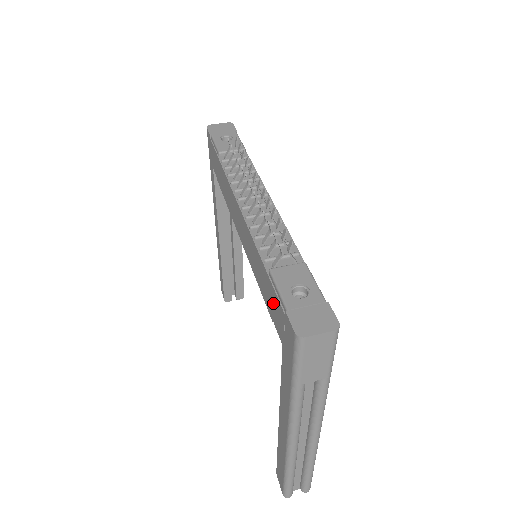
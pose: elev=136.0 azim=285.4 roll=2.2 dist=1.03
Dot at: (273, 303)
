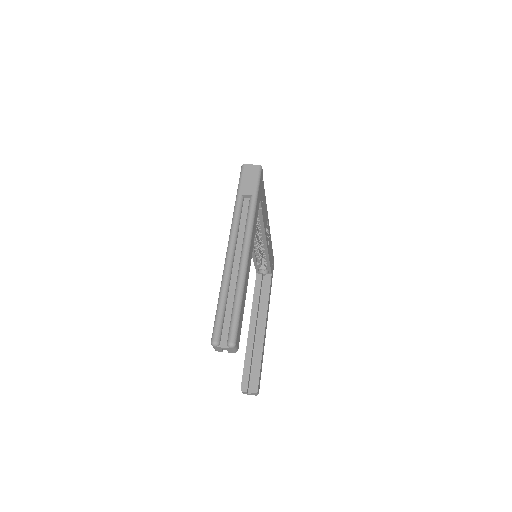
Dot at: occluded
